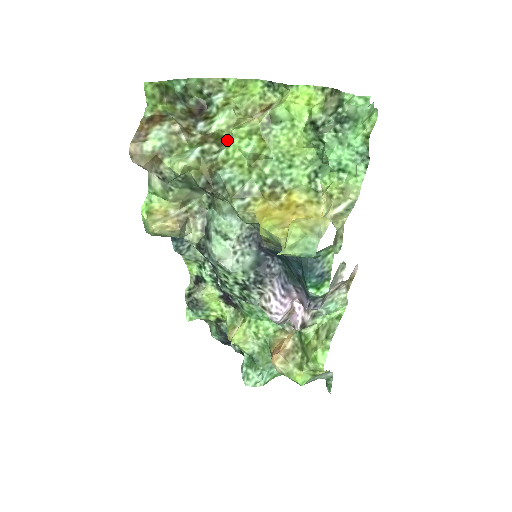
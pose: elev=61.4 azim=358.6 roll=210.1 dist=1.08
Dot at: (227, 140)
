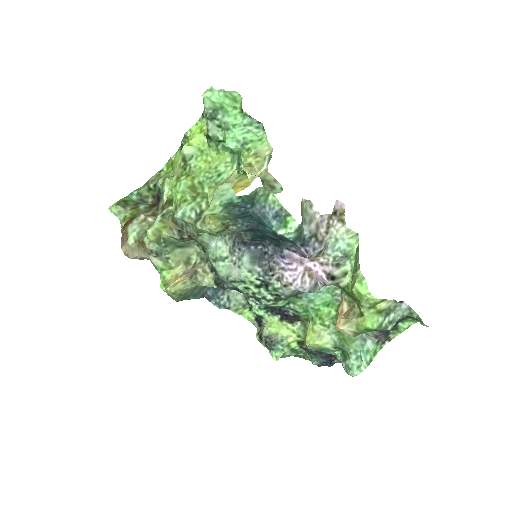
Dot at: occluded
